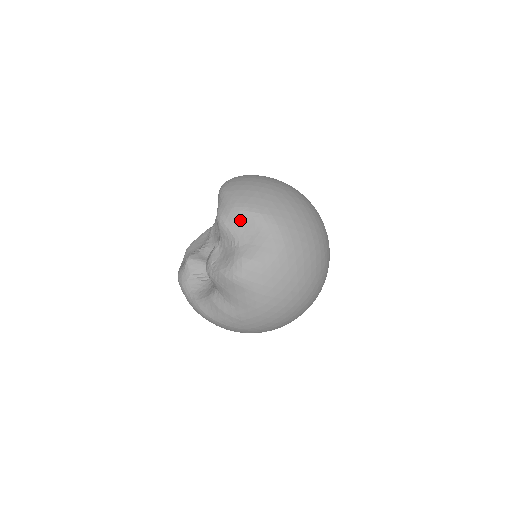
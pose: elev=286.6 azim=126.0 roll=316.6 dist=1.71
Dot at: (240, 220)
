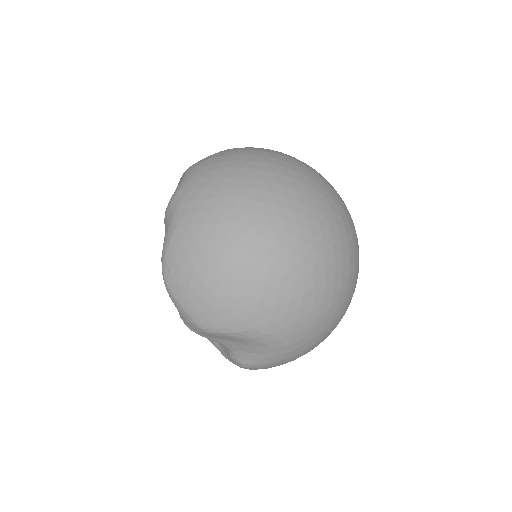
Dot at: (215, 337)
